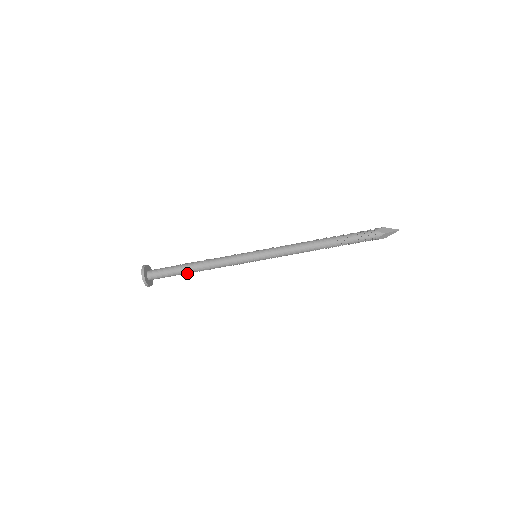
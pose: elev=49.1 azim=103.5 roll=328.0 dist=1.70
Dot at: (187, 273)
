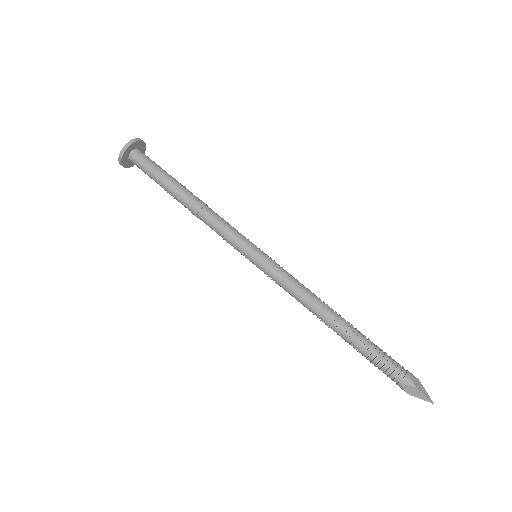
Dot at: (171, 193)
